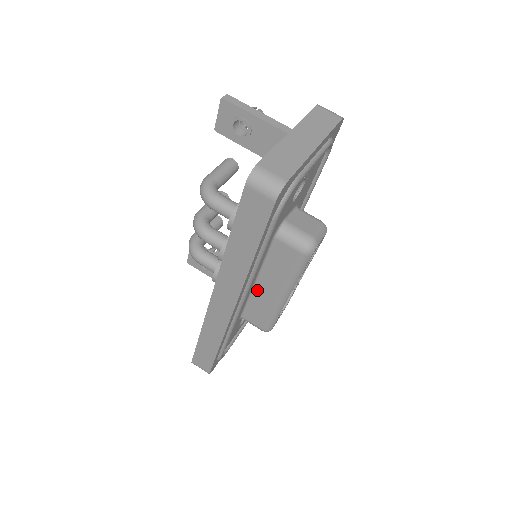
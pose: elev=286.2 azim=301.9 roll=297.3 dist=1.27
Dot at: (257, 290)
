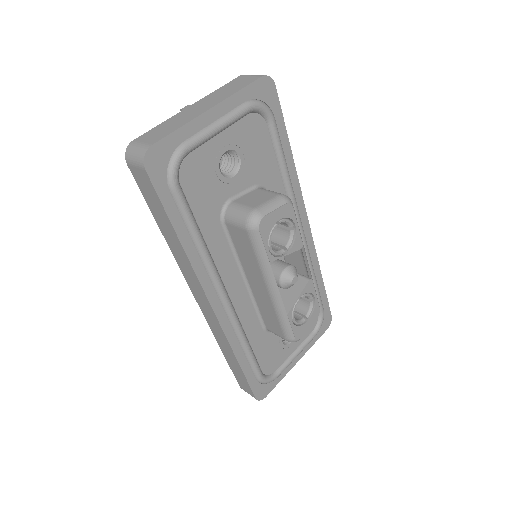
Dot at: (253, 290)
